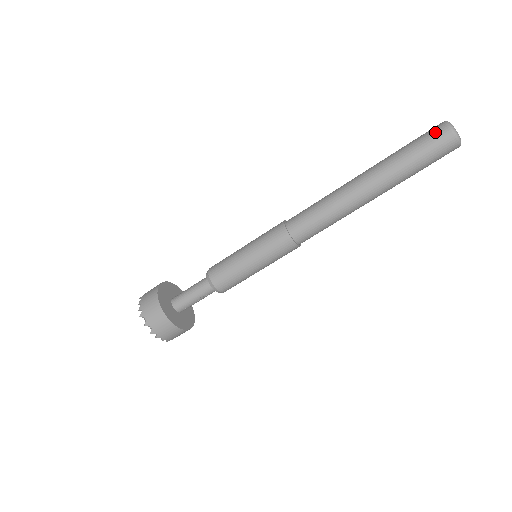
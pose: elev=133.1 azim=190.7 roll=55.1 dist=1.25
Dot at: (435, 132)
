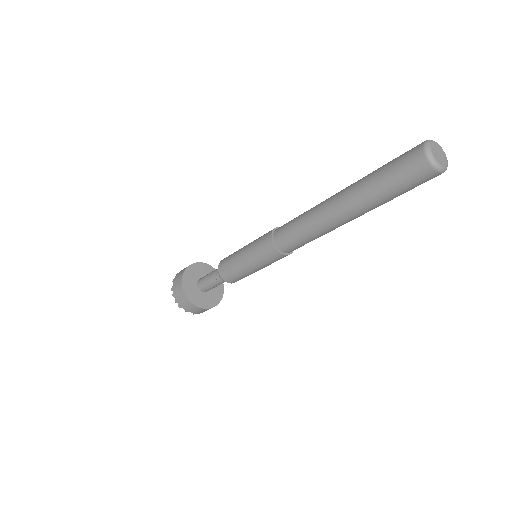
Dot at: (413, 148)
